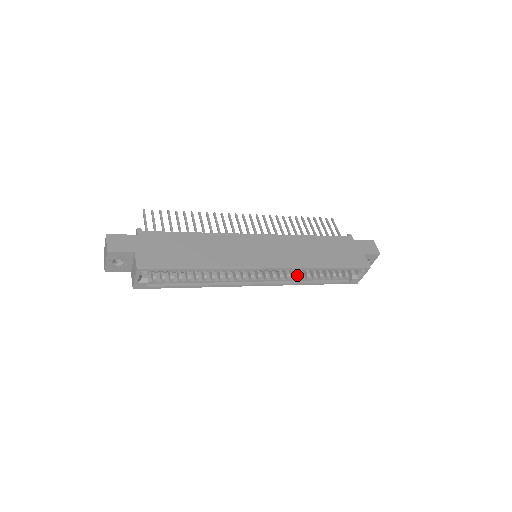
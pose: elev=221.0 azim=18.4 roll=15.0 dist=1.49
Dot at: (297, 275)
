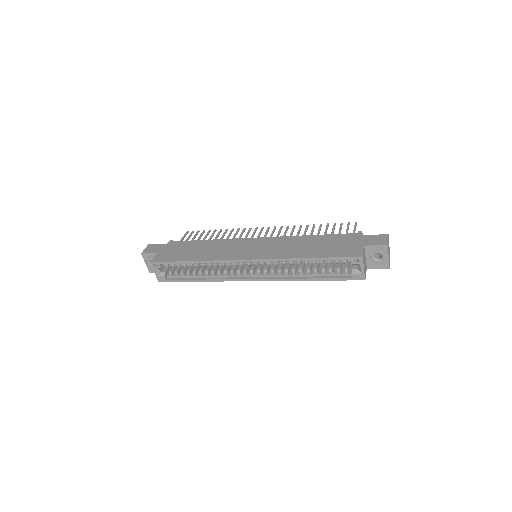
Dot at: occluded
